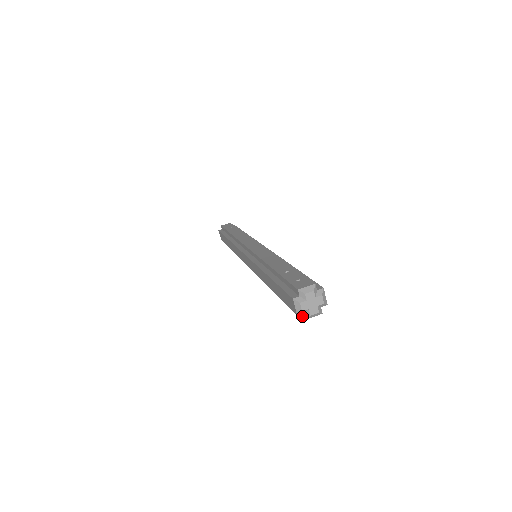
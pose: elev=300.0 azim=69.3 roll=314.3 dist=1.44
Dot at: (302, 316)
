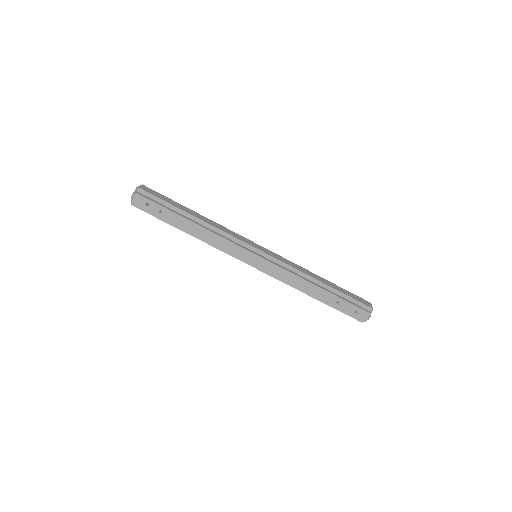
Dot at: occluded
